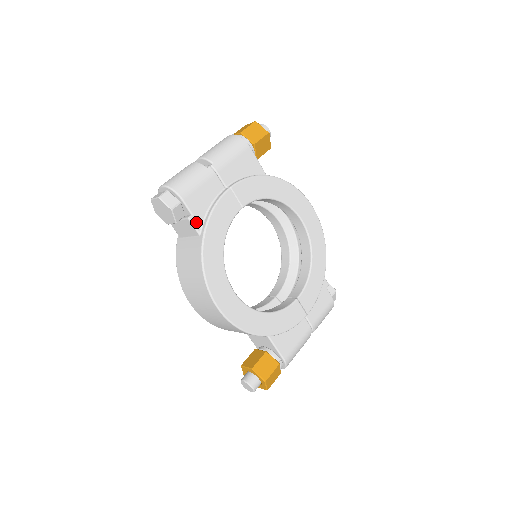
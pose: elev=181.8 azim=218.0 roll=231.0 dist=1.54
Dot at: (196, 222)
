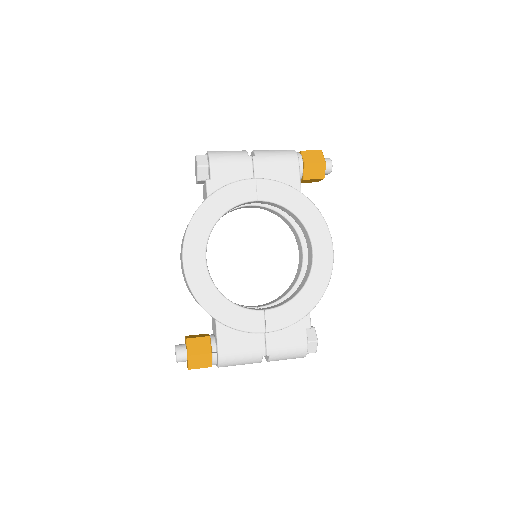
Dot at: (211, 186)
